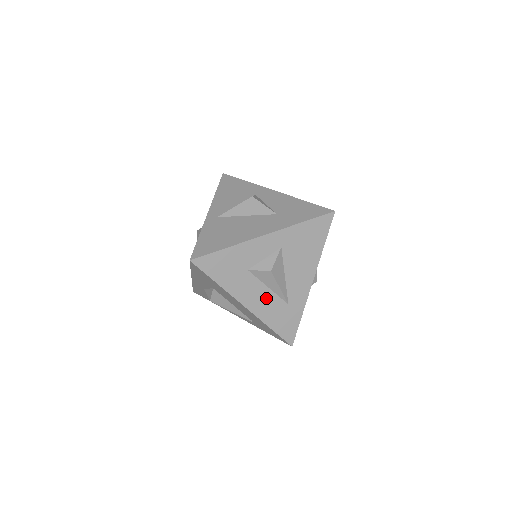
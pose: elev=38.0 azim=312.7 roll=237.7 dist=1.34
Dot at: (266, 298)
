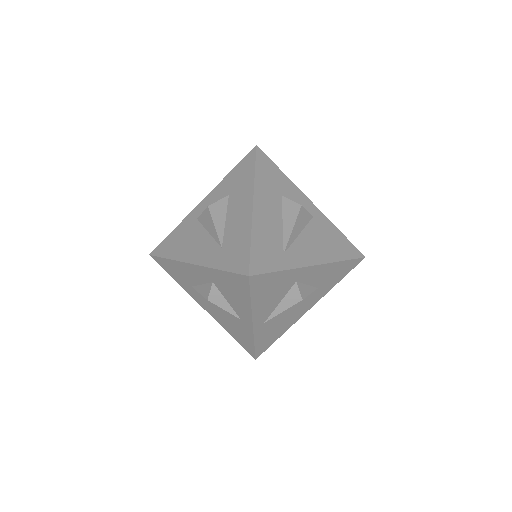
Dot at: occluded
